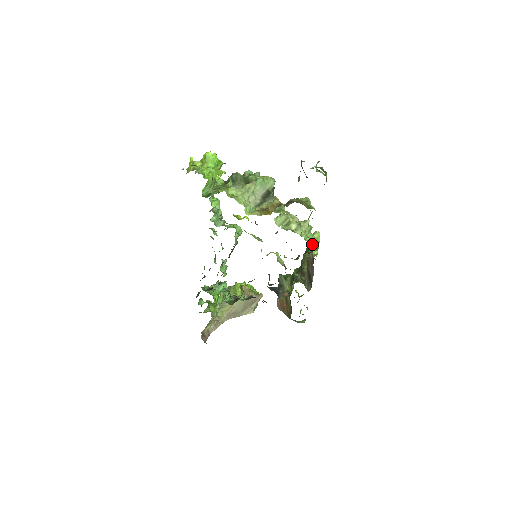
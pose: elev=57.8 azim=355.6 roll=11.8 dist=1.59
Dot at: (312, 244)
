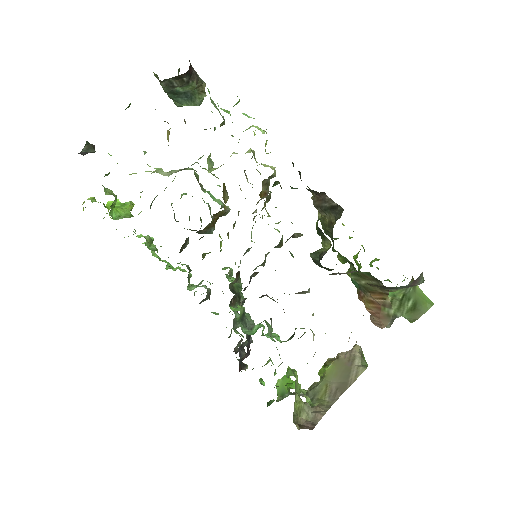
Dot at: occluded
